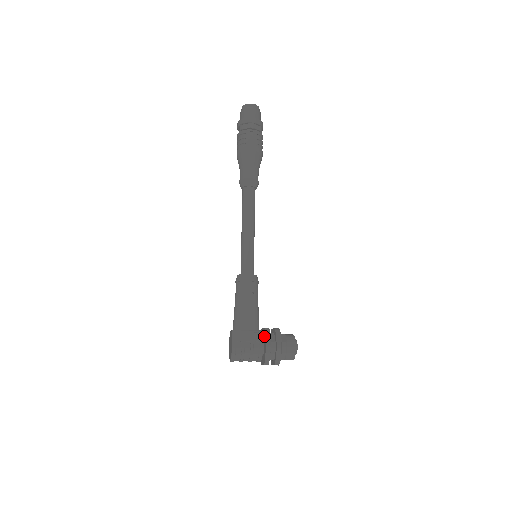
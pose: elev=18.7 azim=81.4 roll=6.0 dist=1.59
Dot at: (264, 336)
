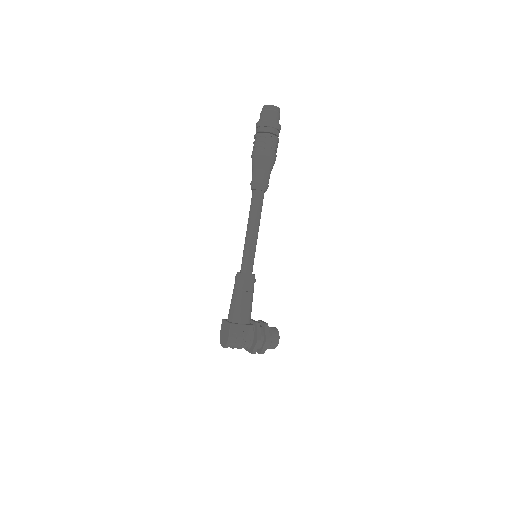
Dot at: (255, 329)
